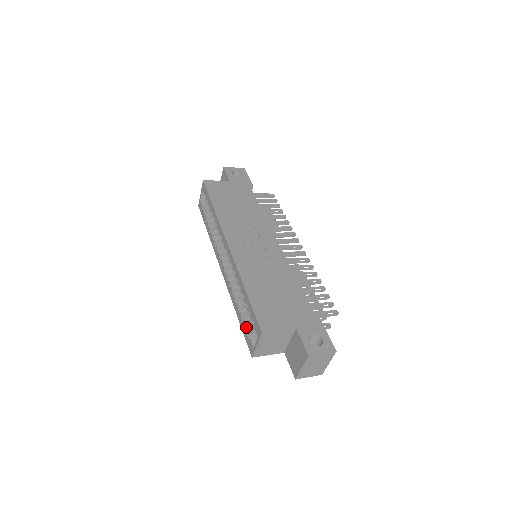
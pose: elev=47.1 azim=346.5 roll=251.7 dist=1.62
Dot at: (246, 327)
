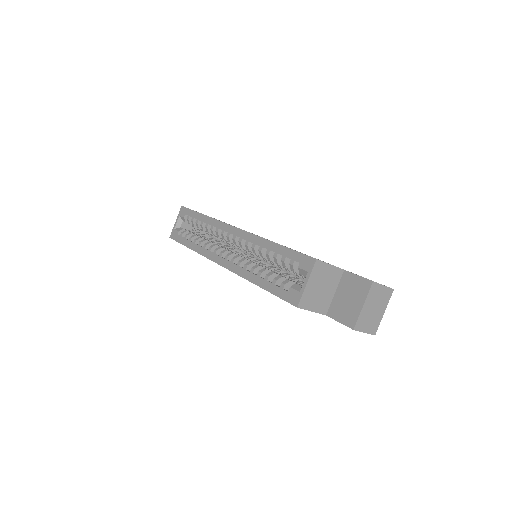
Dot at: (278, 286)
